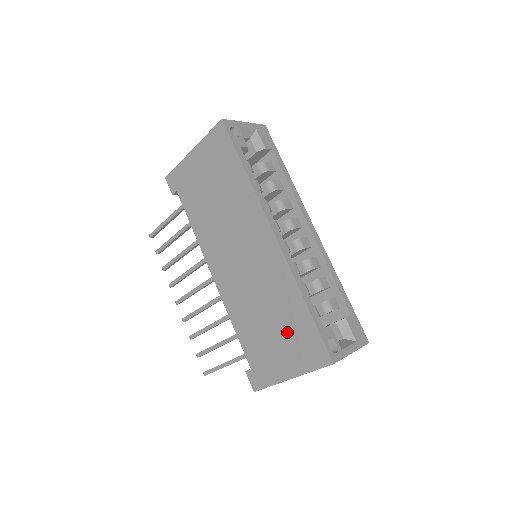
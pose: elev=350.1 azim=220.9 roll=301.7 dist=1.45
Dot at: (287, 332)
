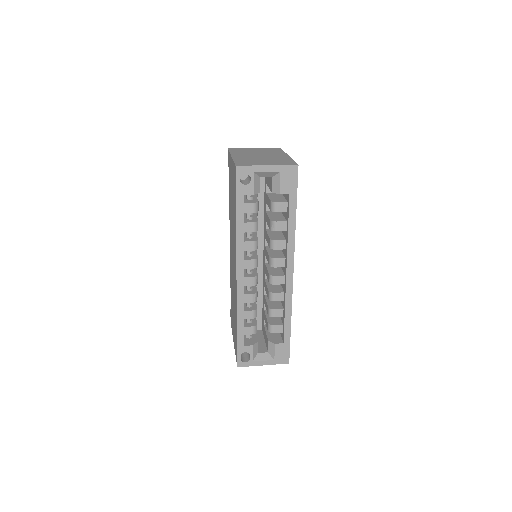
Dot at: (234, 325)
